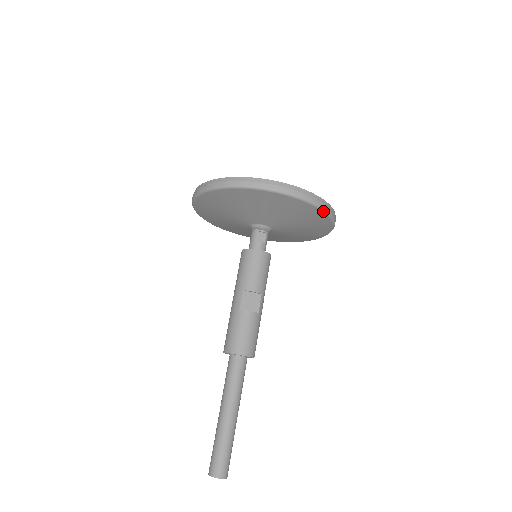
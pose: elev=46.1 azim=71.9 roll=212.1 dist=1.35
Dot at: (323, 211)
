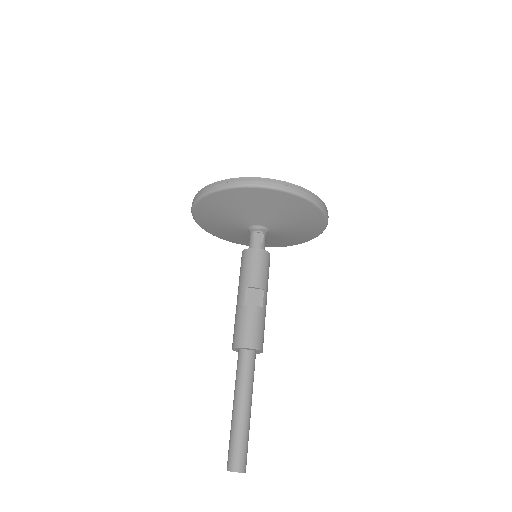
Dot at: (313, 203)
